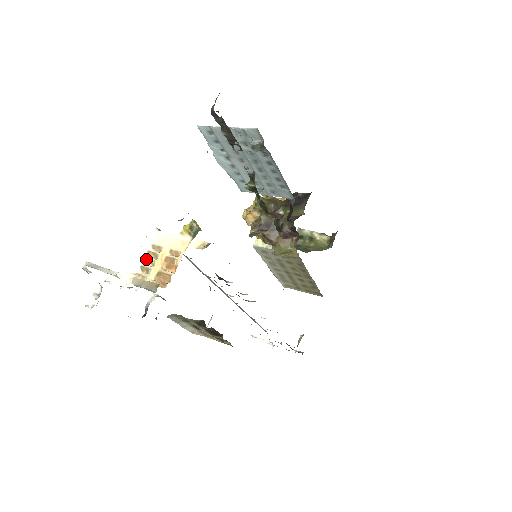
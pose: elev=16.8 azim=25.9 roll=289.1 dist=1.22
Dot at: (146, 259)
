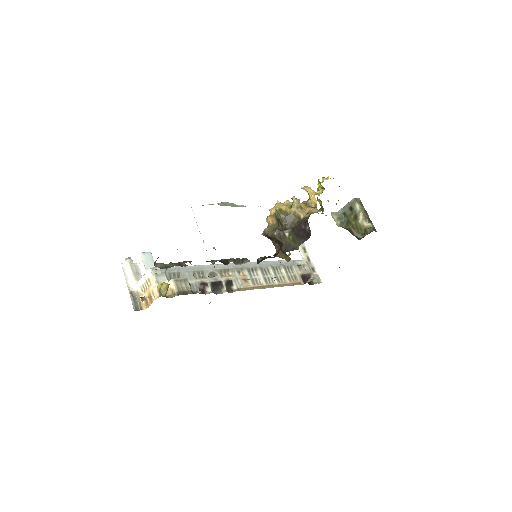
Dot at: (145, 283)
